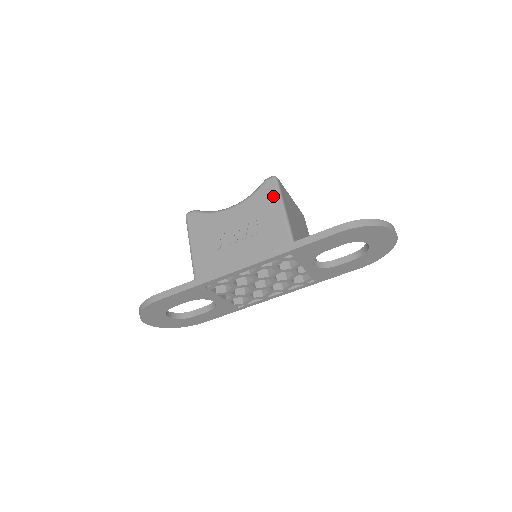
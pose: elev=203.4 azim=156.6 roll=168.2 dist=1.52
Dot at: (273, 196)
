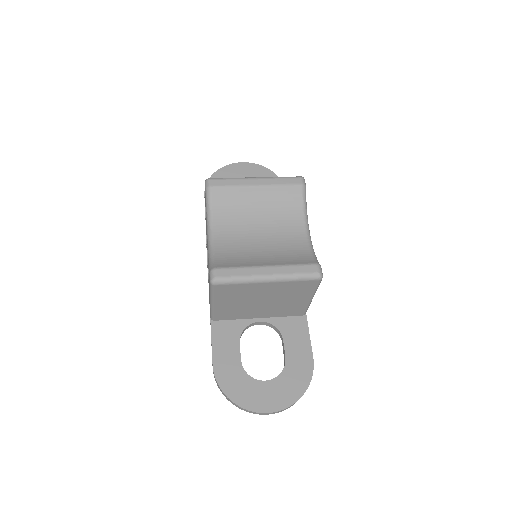
Dot at: occluded
